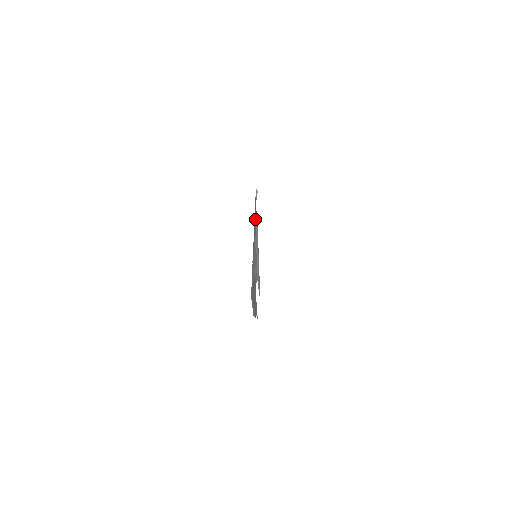
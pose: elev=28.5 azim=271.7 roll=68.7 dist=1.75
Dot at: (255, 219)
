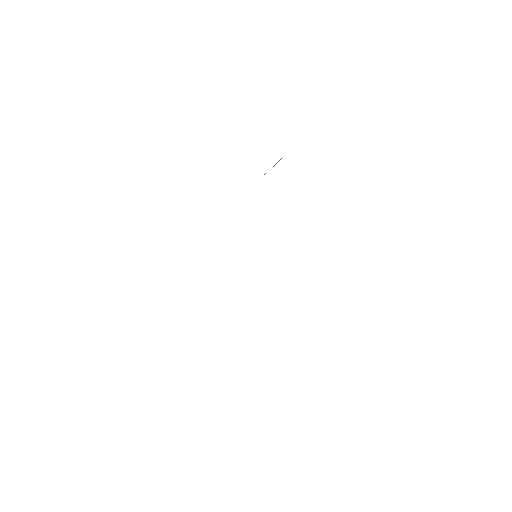
Dot at: occluded
